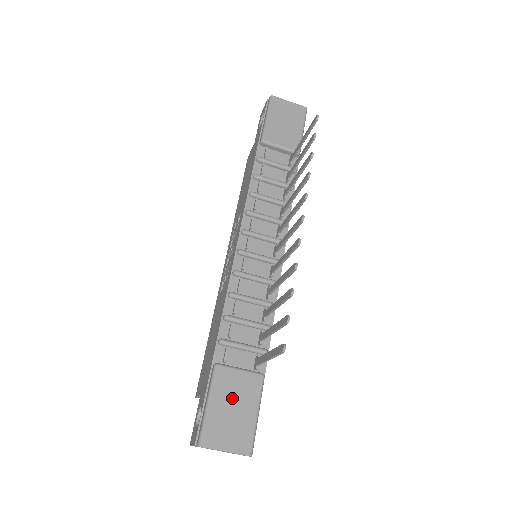
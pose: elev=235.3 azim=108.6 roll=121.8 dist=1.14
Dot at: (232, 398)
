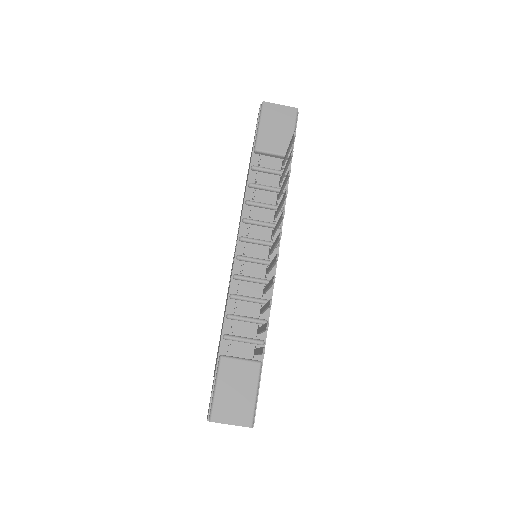
Dot at: (235, 383)
